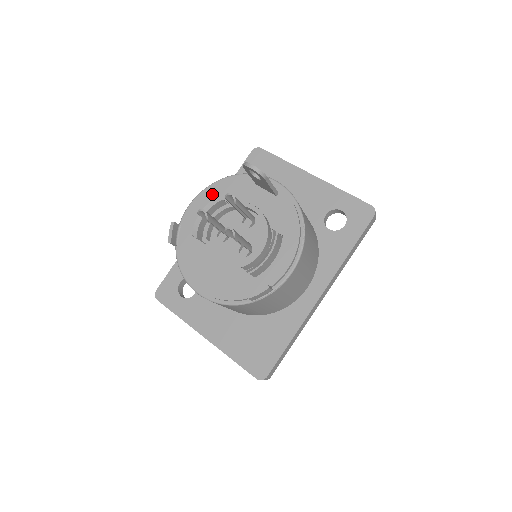
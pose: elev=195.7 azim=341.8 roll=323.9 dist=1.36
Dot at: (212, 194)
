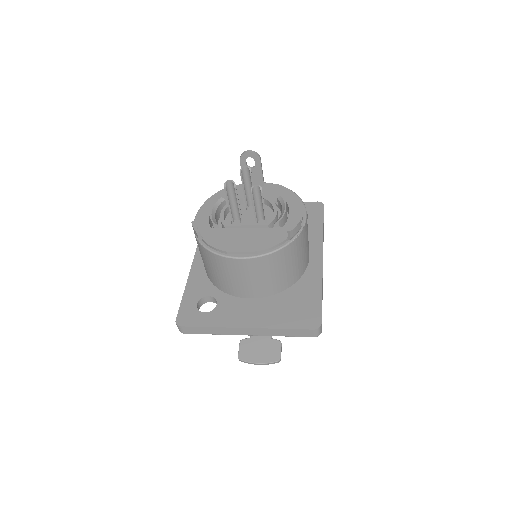
Dot at: (212, 203)
